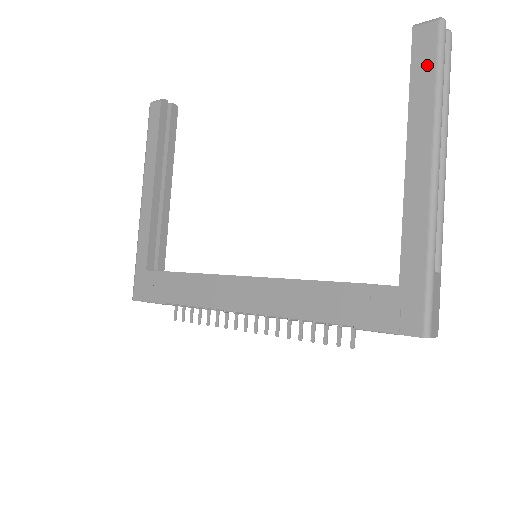
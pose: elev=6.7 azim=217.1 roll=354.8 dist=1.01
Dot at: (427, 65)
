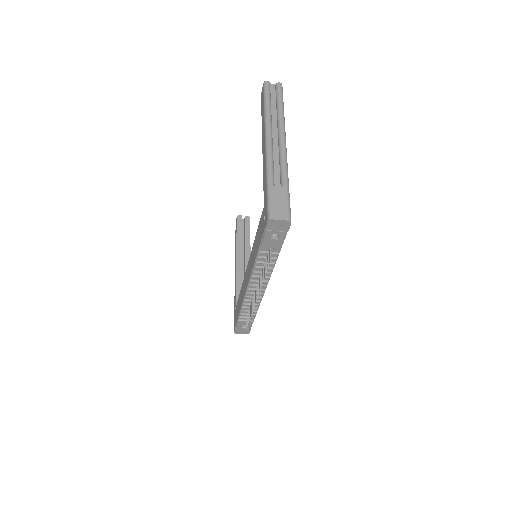
Dot at: (263, 103)
